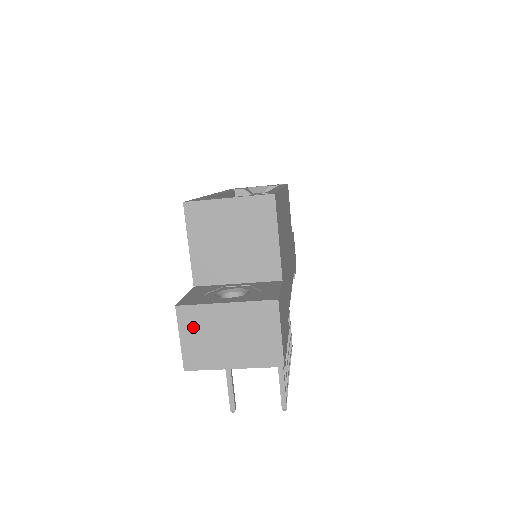
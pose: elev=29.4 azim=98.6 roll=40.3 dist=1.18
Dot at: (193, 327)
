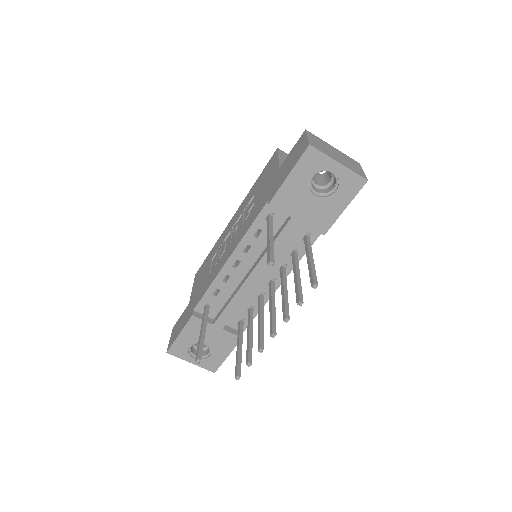
Dot at: (315, 139)
